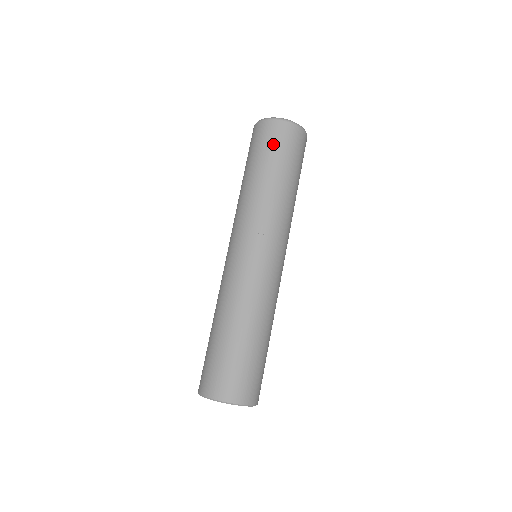
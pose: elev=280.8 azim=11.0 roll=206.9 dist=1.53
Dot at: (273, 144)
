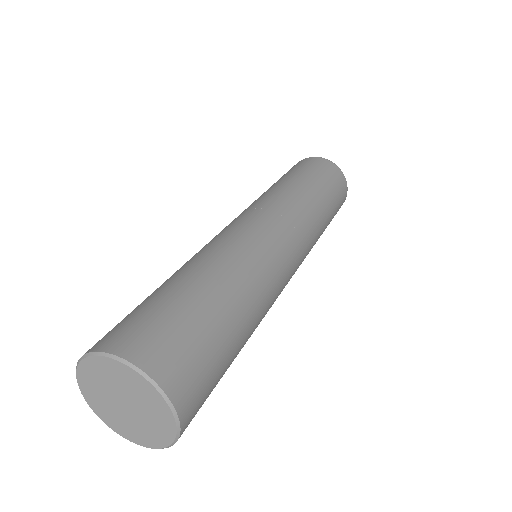
Dot at: (325, 173)
